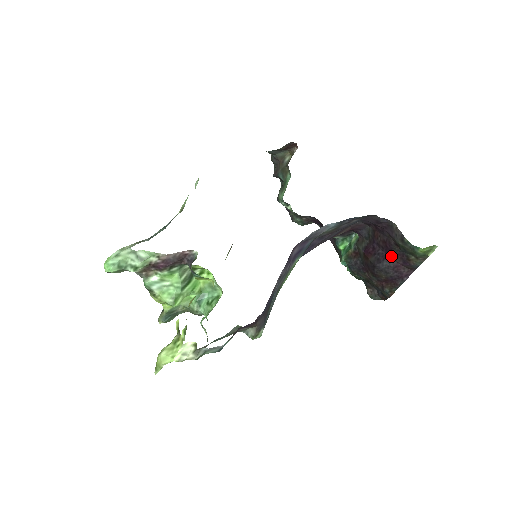
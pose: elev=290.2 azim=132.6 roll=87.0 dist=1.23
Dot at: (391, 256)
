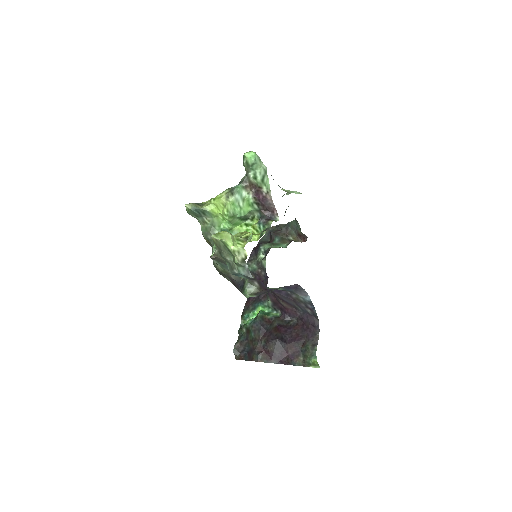
Dot at: (291, 345)
